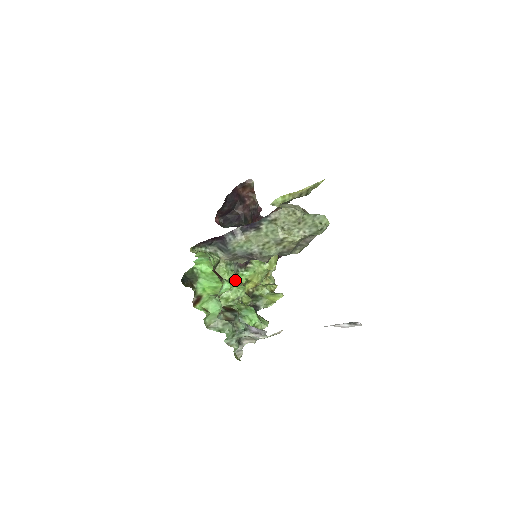
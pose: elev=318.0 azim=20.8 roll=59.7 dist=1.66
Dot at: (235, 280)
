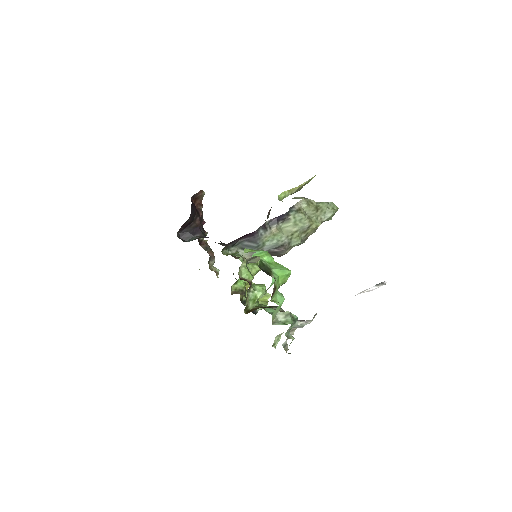
Dot at: (236, 286)
